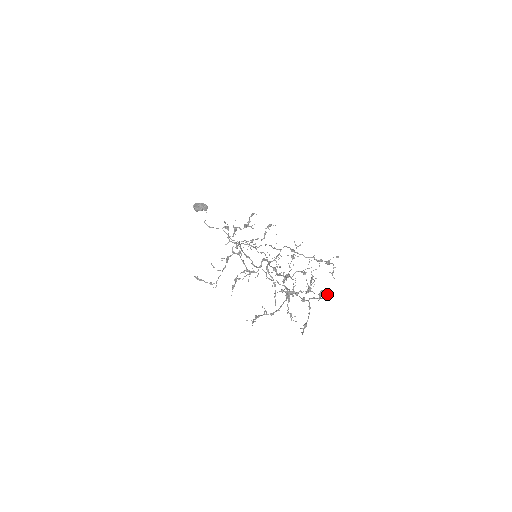
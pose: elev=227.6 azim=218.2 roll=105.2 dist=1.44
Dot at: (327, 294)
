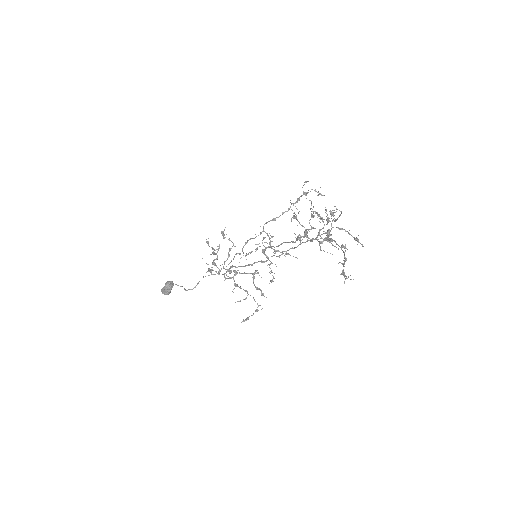
Dot at: (336, 208)
